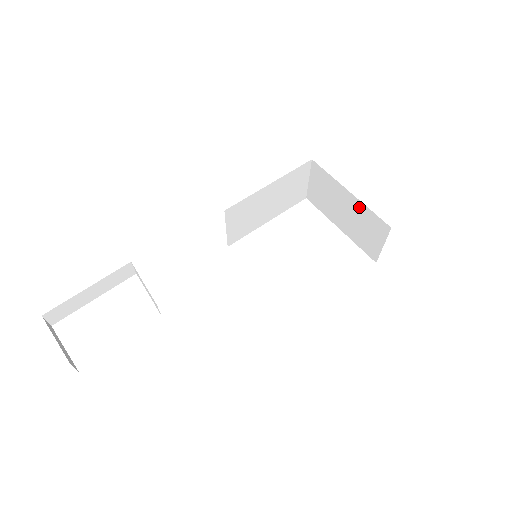
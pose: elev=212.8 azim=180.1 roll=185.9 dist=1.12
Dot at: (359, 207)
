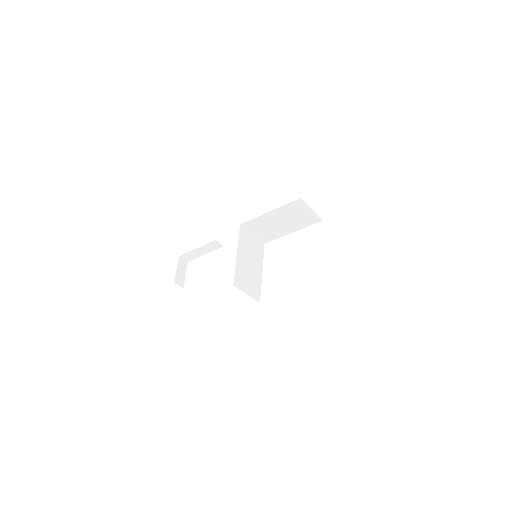
Dot at: occluded
